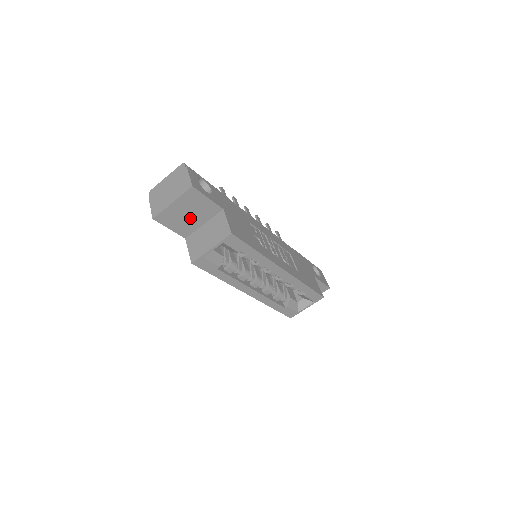
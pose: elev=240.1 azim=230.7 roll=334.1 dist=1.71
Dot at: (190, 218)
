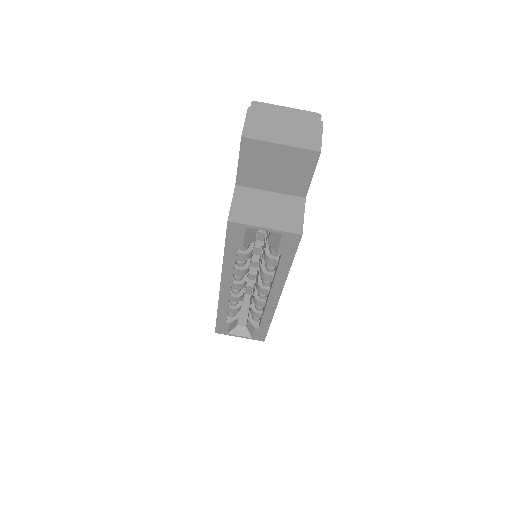
Dot at: (270, 174)
